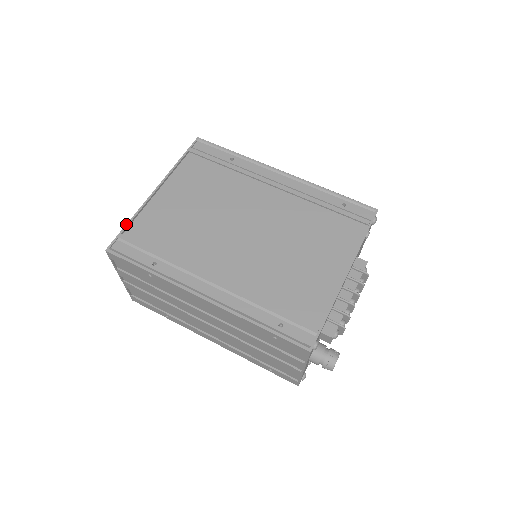
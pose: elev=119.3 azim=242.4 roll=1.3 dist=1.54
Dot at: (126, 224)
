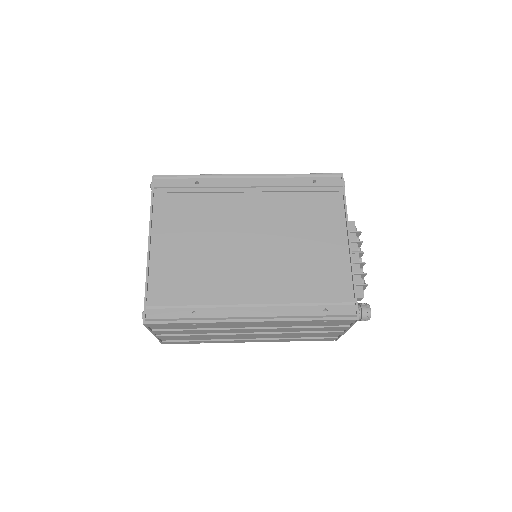
Dot at: (145, 291)
